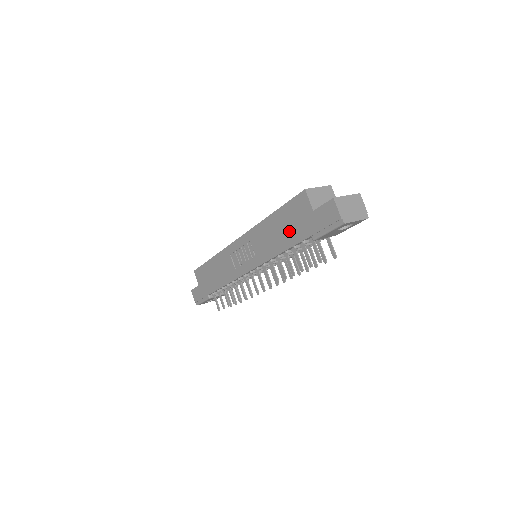
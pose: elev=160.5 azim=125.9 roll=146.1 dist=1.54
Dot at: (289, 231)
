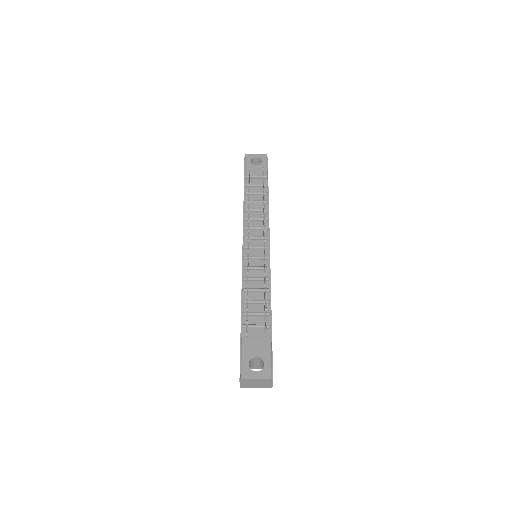
Dot at: occluded
